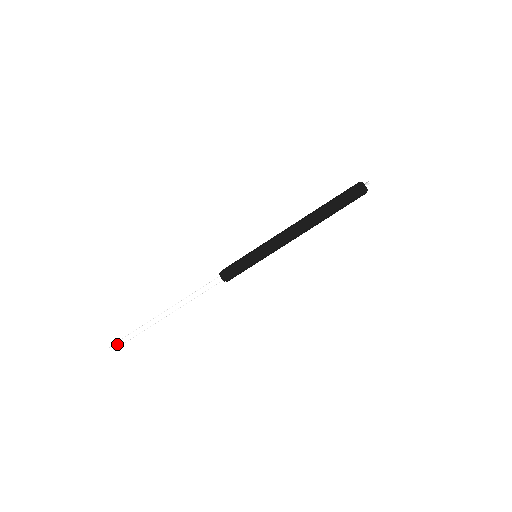
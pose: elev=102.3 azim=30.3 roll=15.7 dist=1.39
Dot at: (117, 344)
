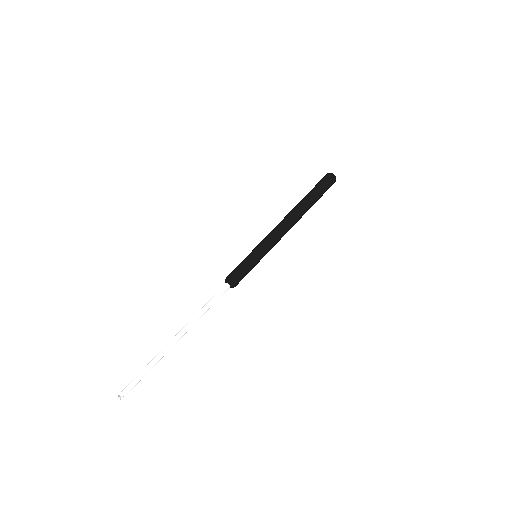
Dot at: (128, 390)
